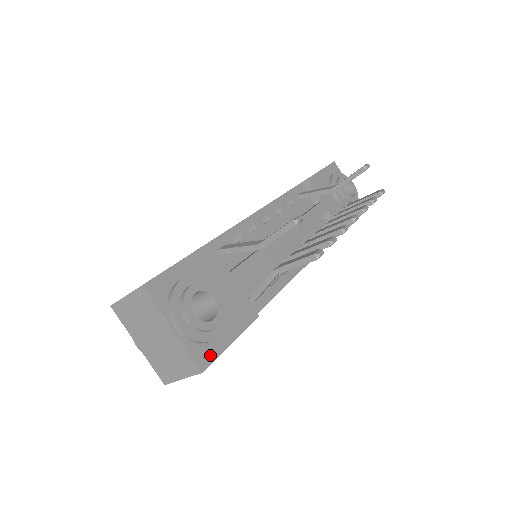
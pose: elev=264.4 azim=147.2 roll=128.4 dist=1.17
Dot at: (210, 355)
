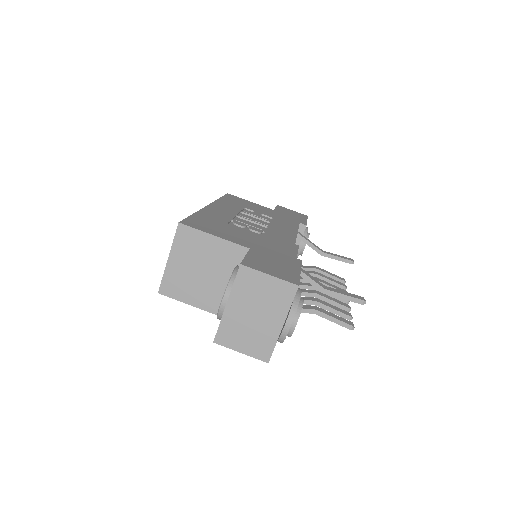
Dot at: occluded
